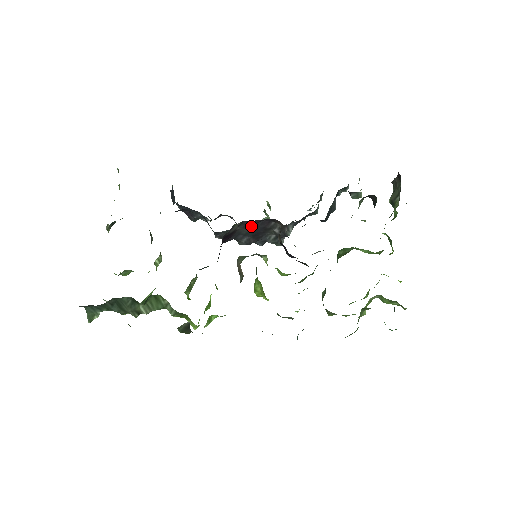
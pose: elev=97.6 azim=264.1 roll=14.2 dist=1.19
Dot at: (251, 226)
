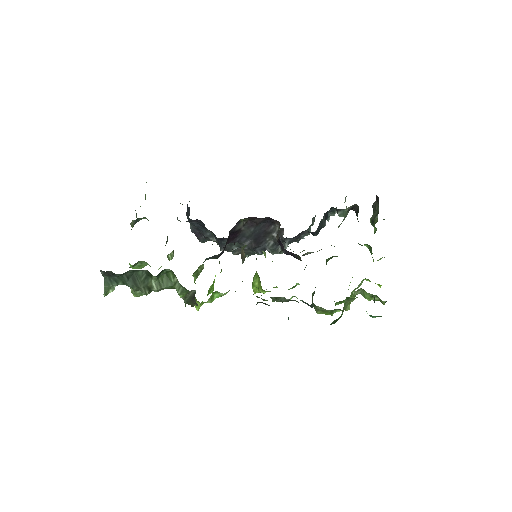
Dot at: (254, 227)
